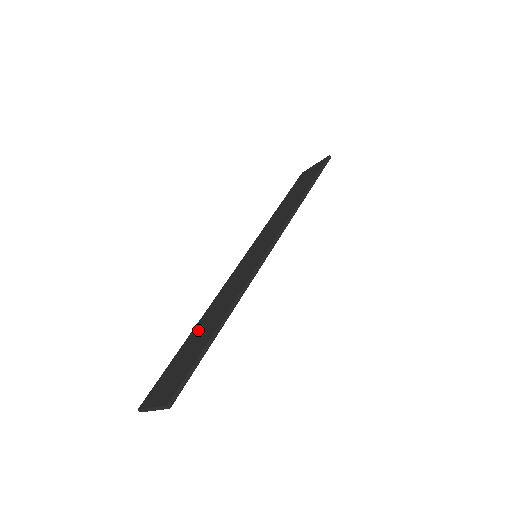
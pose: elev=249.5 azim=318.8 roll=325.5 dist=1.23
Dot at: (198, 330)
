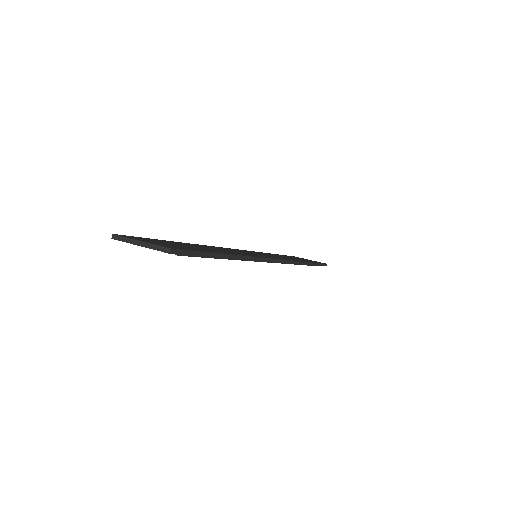
Dot at: (194, 245)
